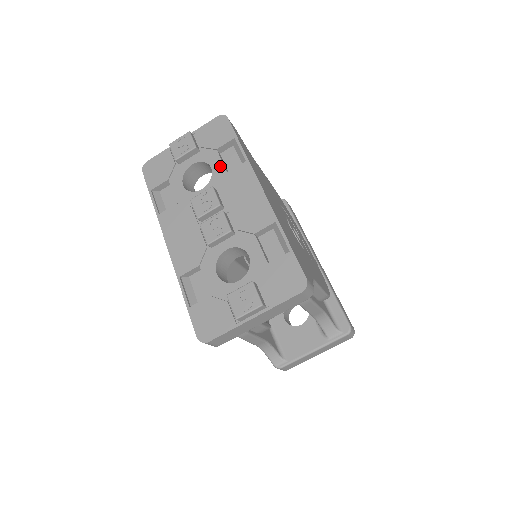
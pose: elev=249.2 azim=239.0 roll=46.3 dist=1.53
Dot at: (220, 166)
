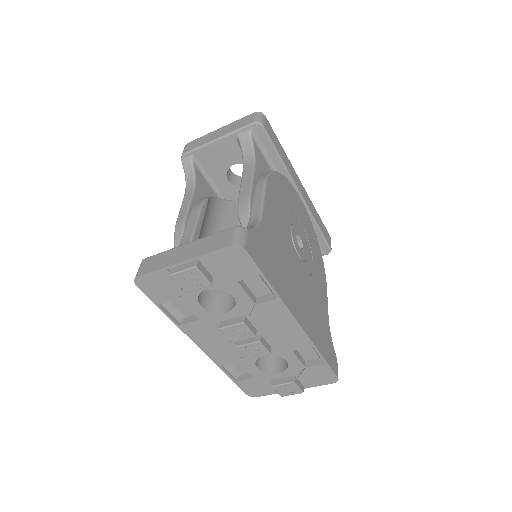
Dot at: (245, 297)
